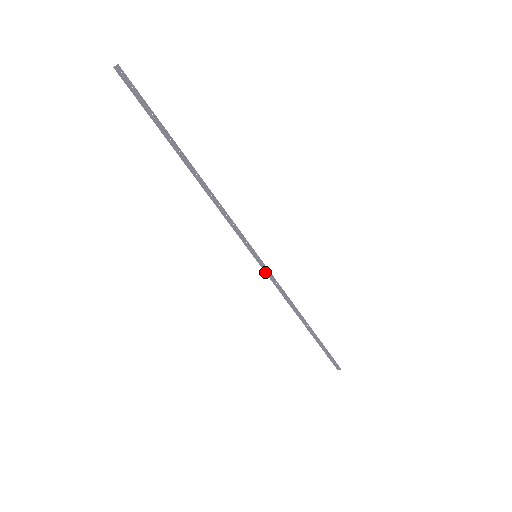
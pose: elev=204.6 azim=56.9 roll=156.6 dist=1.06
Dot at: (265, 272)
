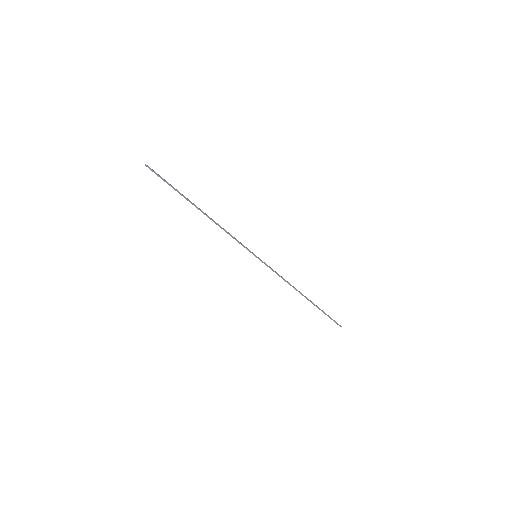
Dot at: (265, 264)
